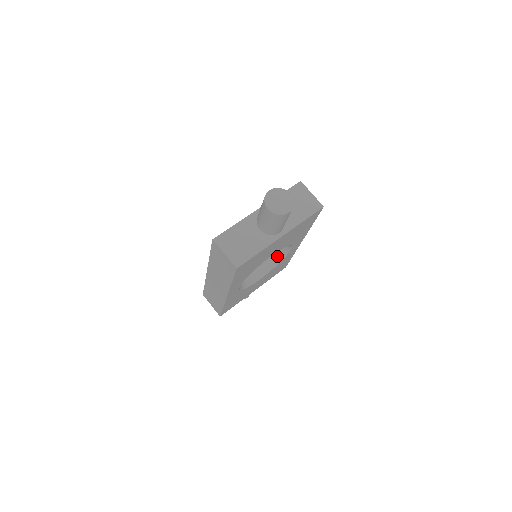
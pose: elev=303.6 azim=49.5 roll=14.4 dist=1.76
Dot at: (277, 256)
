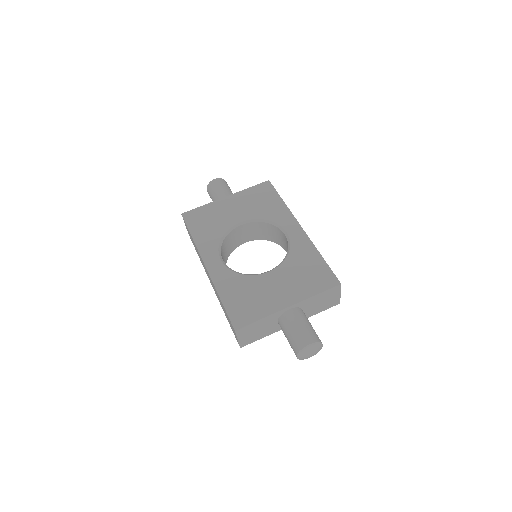
Dot at: (273, 239)
